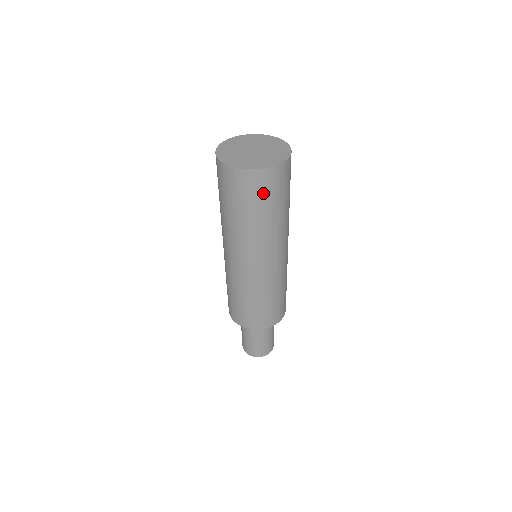
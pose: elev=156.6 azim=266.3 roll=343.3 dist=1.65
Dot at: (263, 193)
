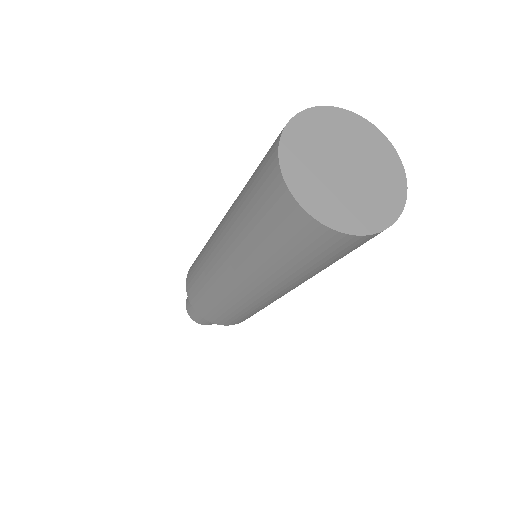
Dot at: occluded
